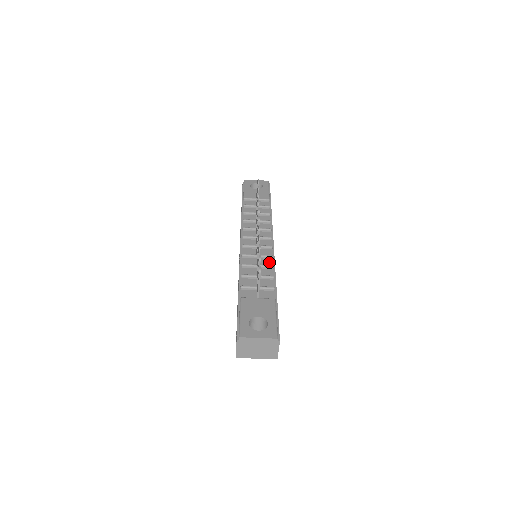
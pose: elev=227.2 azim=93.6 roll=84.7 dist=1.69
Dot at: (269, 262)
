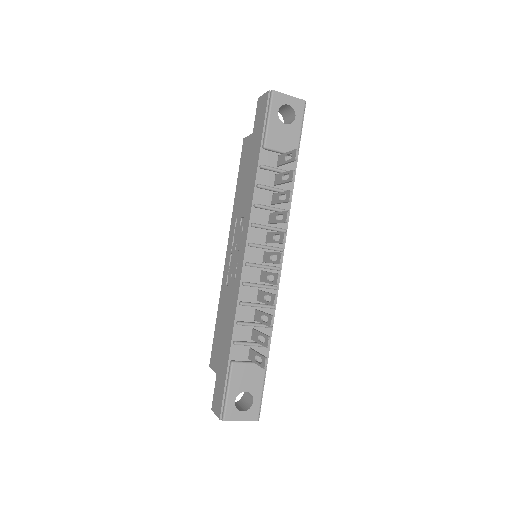
Dot at: occluded
